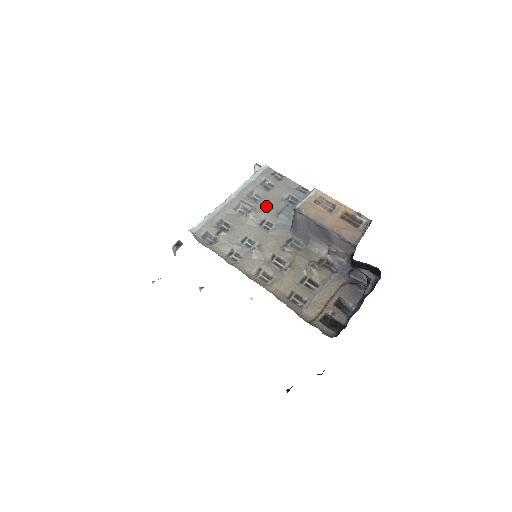
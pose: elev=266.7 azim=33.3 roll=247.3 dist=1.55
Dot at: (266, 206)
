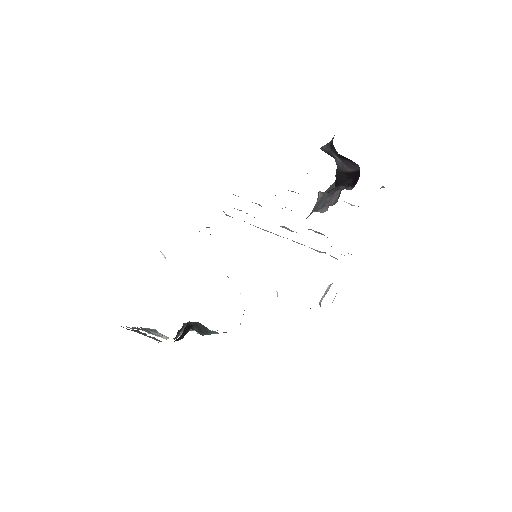
Dot at: occluded
